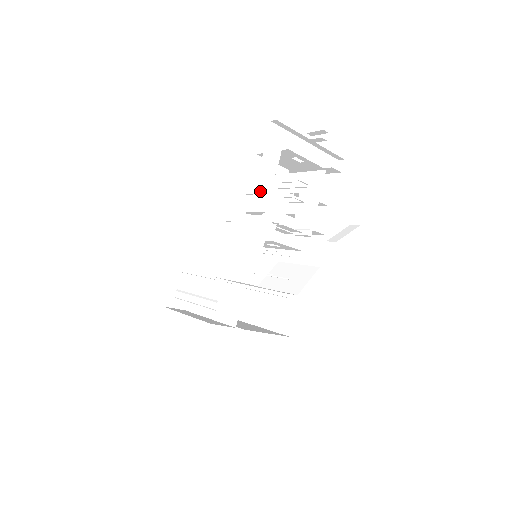
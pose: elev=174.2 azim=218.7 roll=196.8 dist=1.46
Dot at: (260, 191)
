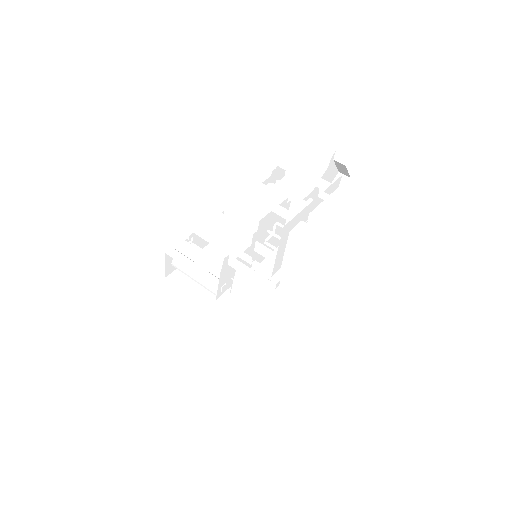
Dot at: (263, 239)
